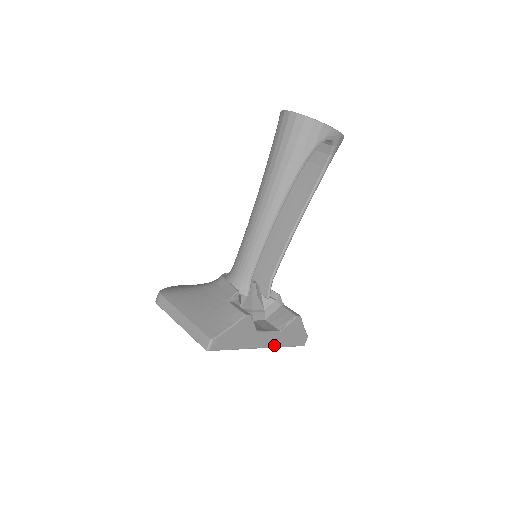
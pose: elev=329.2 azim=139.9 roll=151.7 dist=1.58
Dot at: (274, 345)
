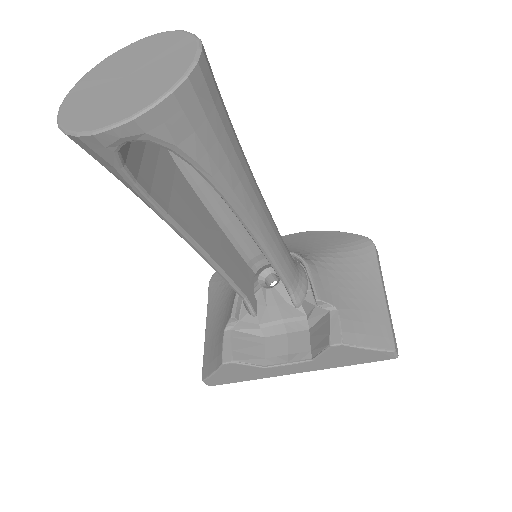
Dot at: (318, 368)
